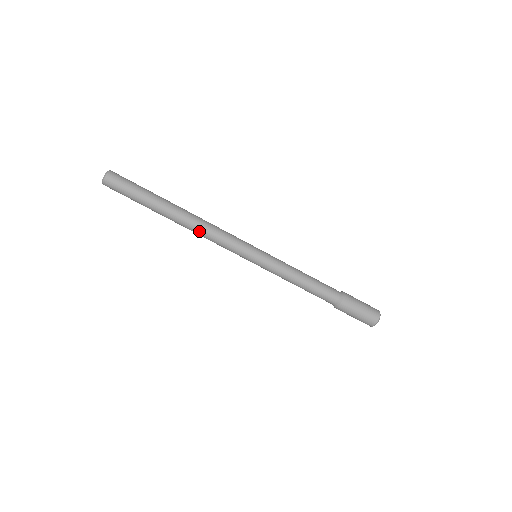
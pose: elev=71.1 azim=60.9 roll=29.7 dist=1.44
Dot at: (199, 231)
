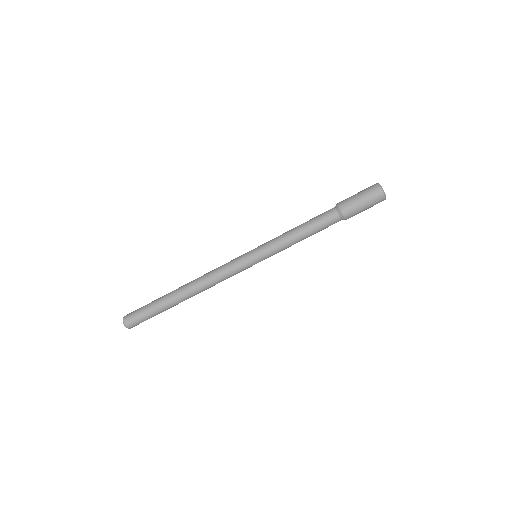
Dot at: (207, 288)
